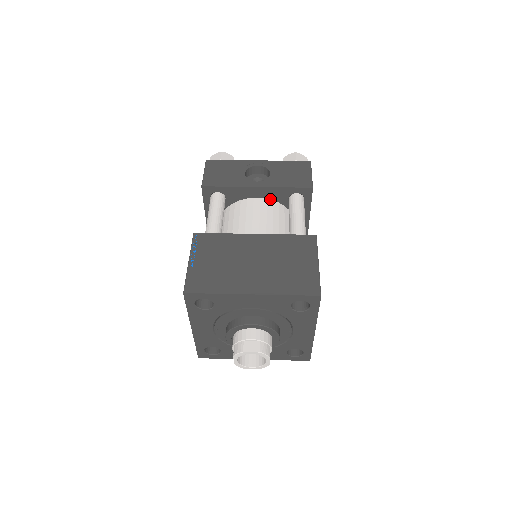
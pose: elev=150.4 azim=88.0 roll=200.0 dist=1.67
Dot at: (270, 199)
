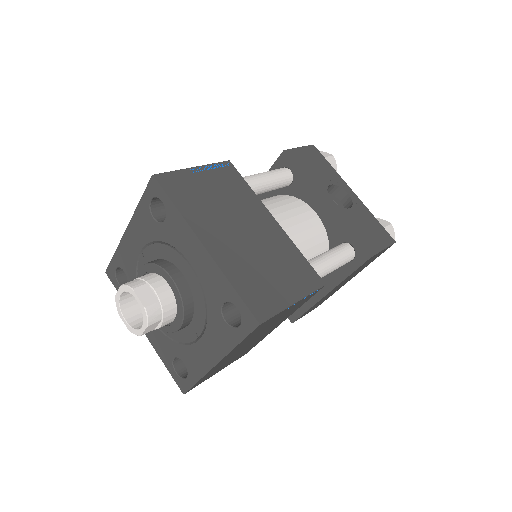
Dot at: (325, 226)
